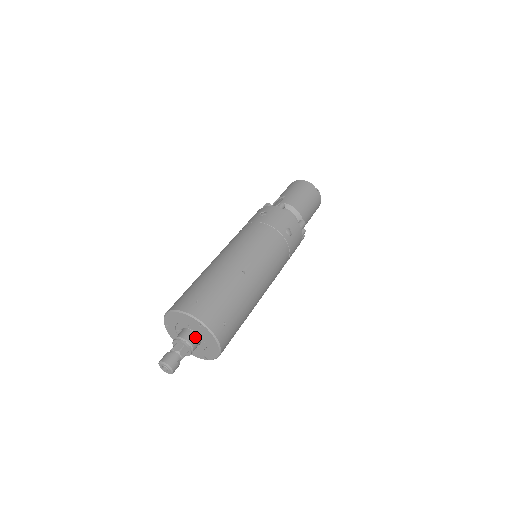
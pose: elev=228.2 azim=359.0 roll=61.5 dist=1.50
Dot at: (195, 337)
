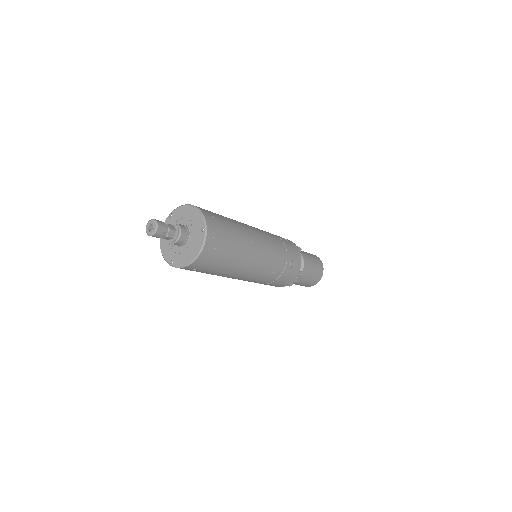
Dot at: (187, 236)
